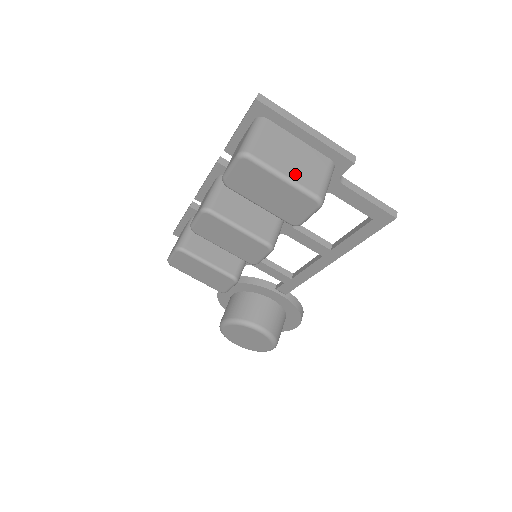
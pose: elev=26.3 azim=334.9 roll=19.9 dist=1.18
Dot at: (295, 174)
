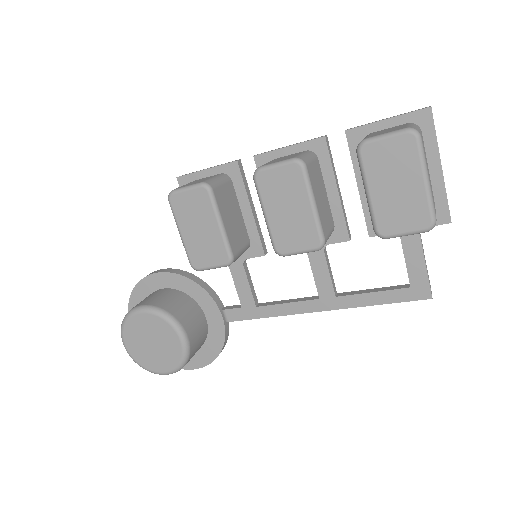
Dot at: occluded
